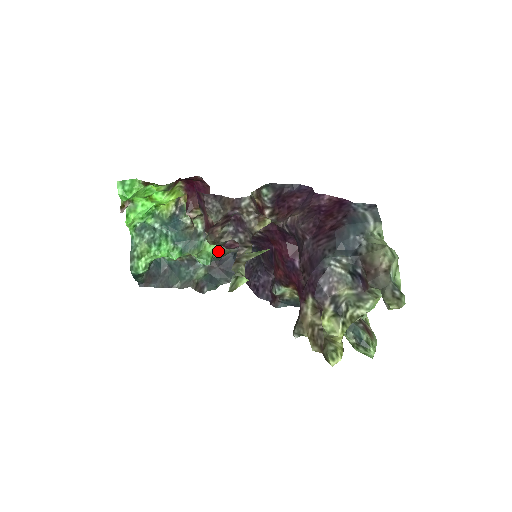
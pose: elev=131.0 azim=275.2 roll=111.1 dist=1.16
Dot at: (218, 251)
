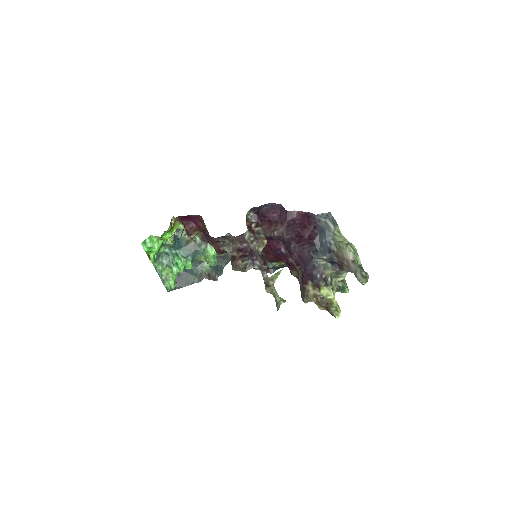
Dot at: occluded
